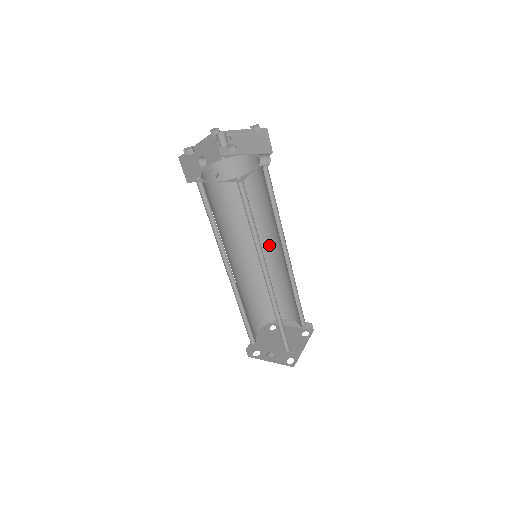
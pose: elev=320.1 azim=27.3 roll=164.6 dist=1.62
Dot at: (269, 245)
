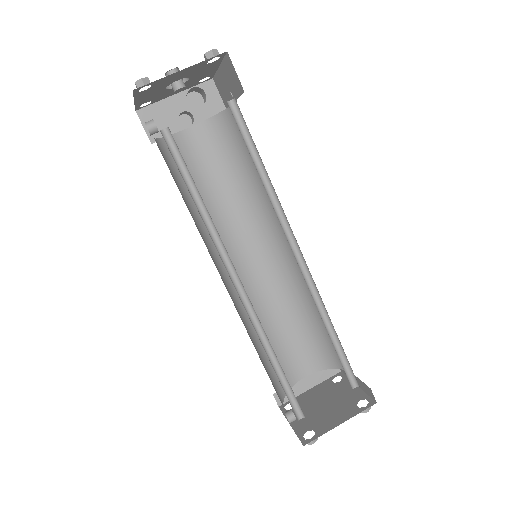
Dot at: occluded
